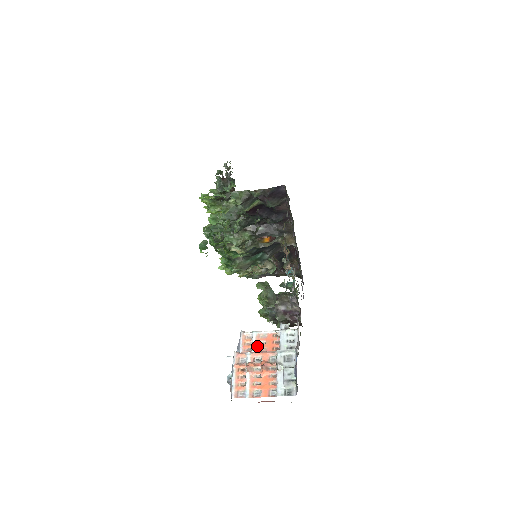
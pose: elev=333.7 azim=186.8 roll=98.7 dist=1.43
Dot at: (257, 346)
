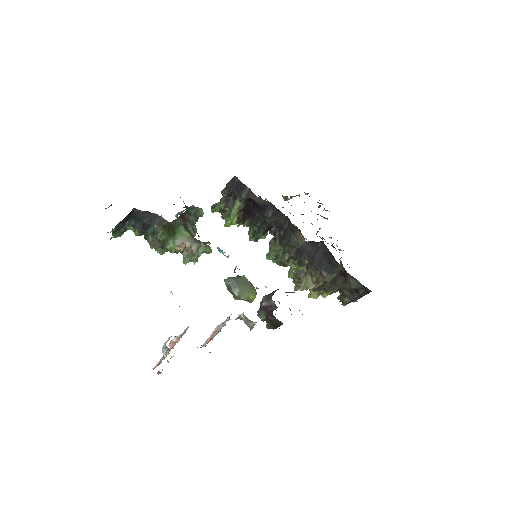
Dot at: (212, 335)
